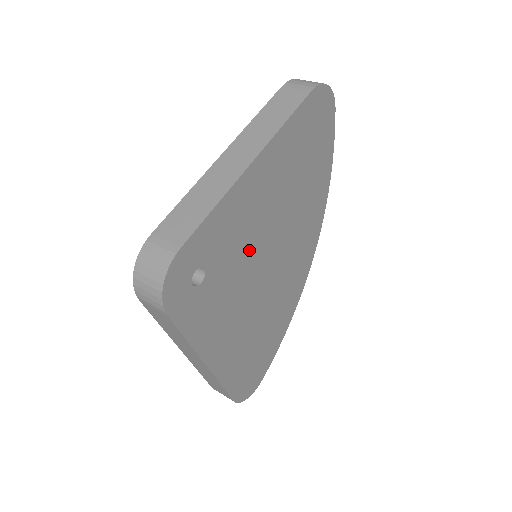
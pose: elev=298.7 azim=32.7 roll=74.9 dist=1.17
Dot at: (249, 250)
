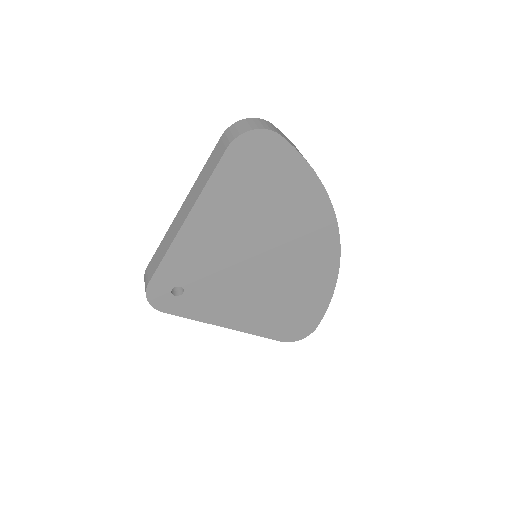
Dot at: (225, 265)
